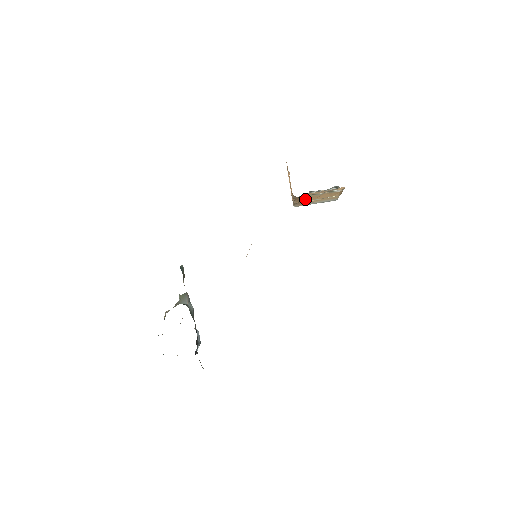
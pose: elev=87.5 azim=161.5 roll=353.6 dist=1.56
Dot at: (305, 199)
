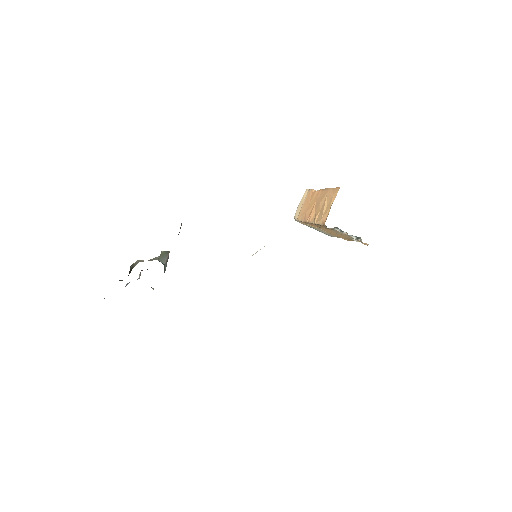
Dot at: occluded
